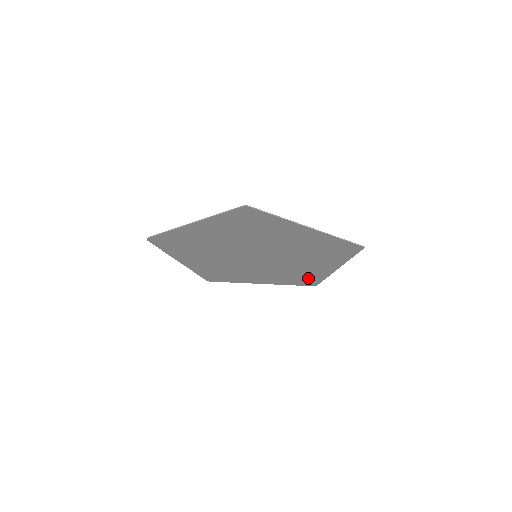
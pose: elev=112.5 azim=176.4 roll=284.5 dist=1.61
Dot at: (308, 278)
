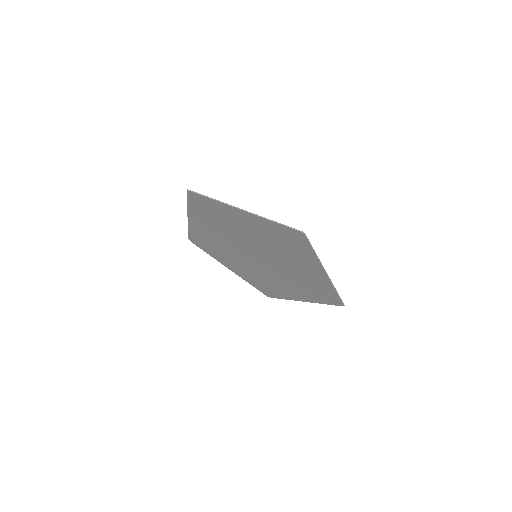
Dot at: (323, 291)
